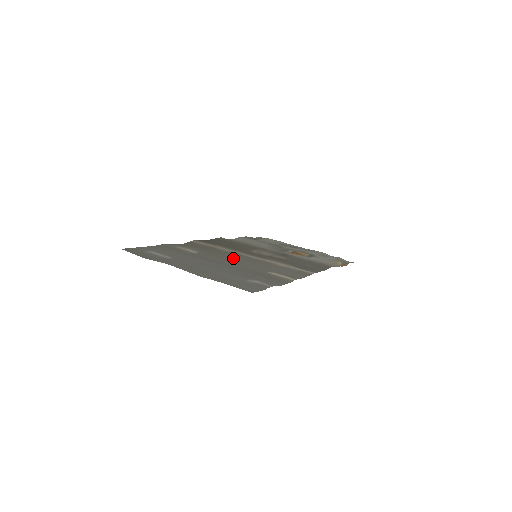
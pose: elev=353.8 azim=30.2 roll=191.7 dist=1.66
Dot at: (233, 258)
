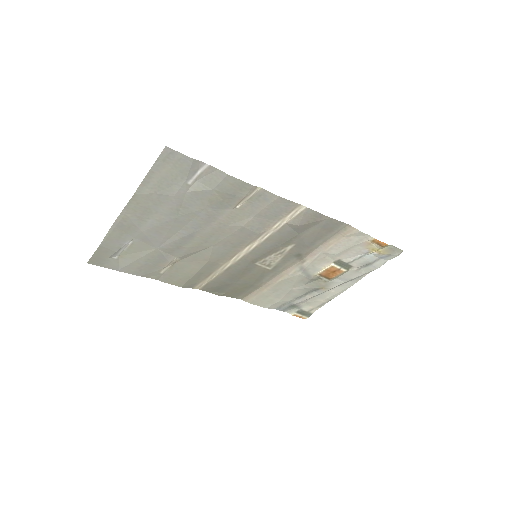
Dot at: (217, 248)
